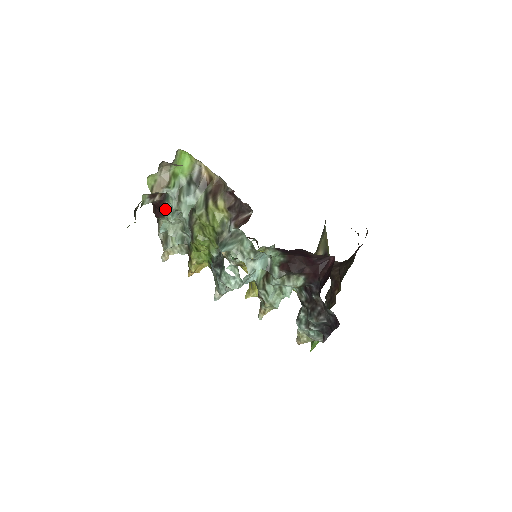
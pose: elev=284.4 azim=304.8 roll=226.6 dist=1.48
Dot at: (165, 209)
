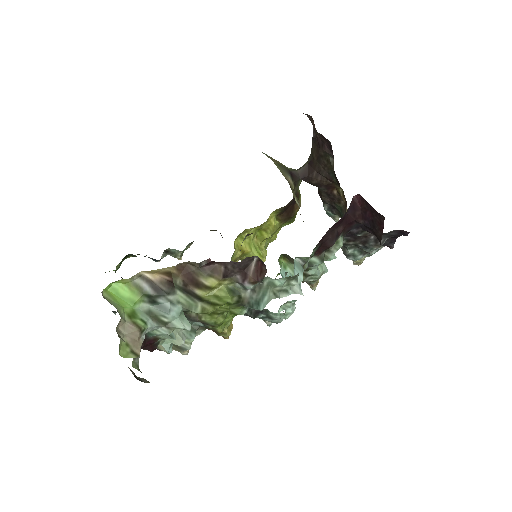
Dot at: (155, 340)
